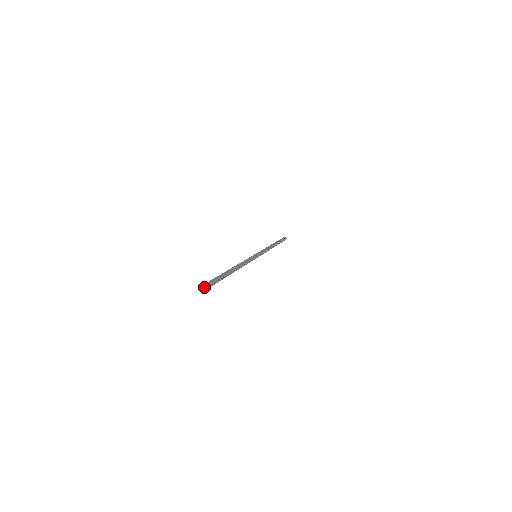
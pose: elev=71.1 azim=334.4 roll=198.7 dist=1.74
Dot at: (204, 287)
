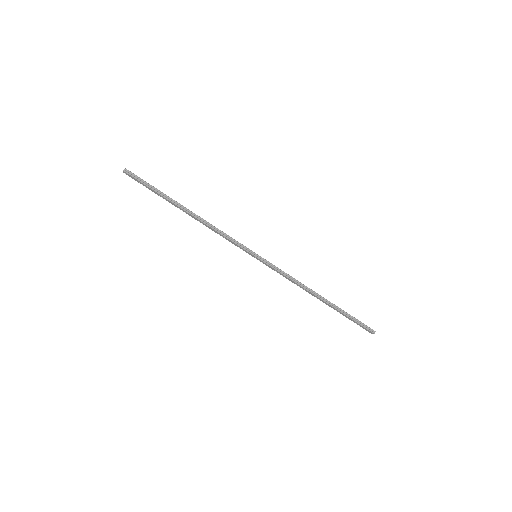
Dot at: (123, 171)
